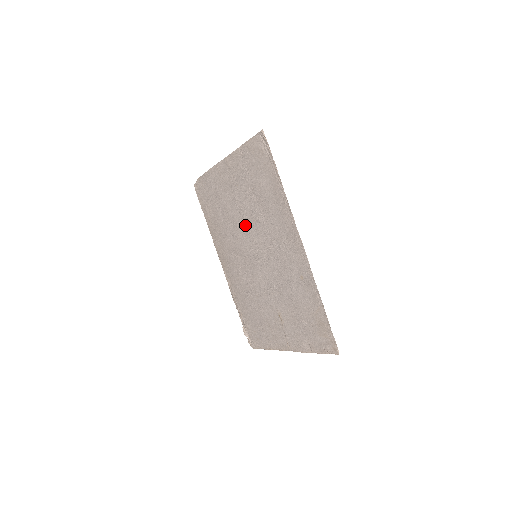
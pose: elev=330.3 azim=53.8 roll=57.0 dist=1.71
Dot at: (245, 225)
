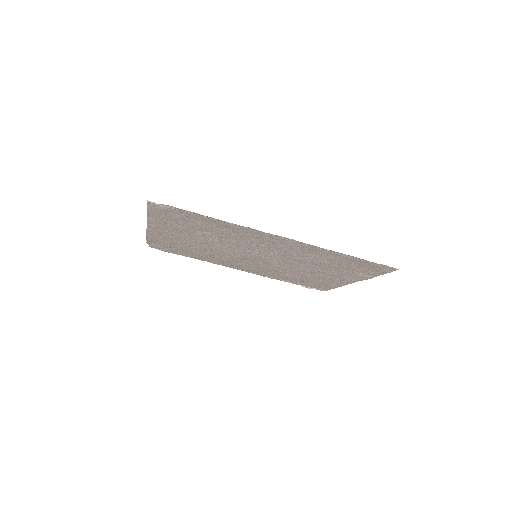
Dot at: (222, 247)
